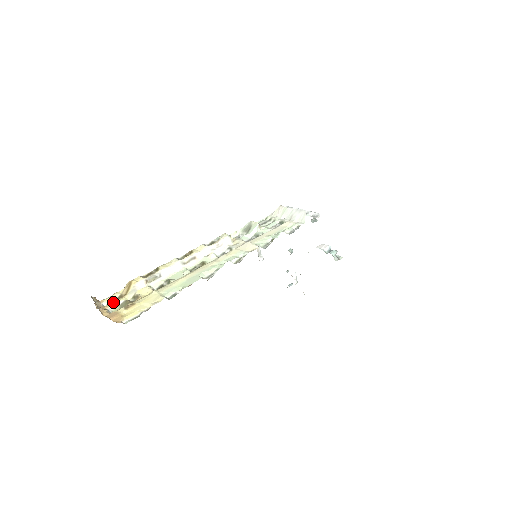
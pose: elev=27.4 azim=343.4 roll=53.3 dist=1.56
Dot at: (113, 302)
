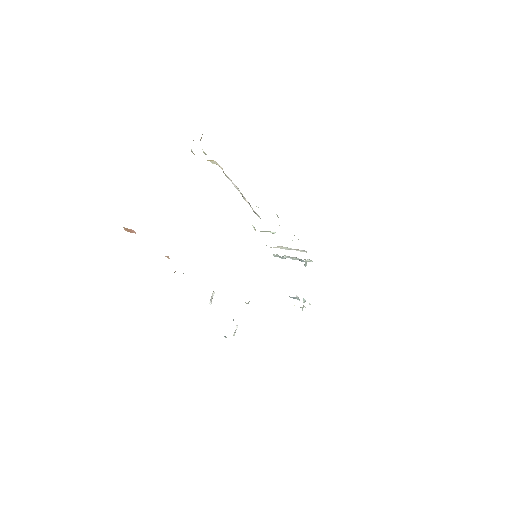
Dot at: (203, 151)
